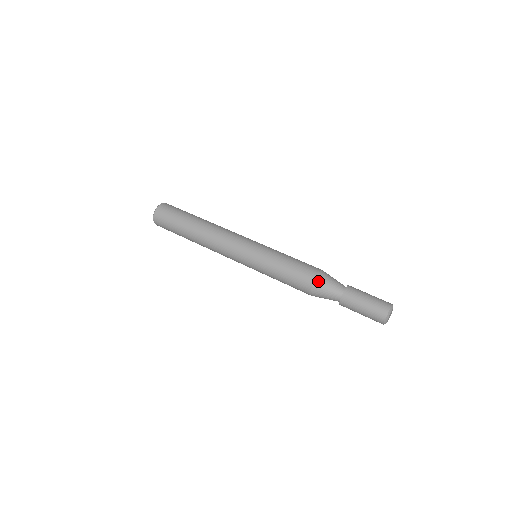
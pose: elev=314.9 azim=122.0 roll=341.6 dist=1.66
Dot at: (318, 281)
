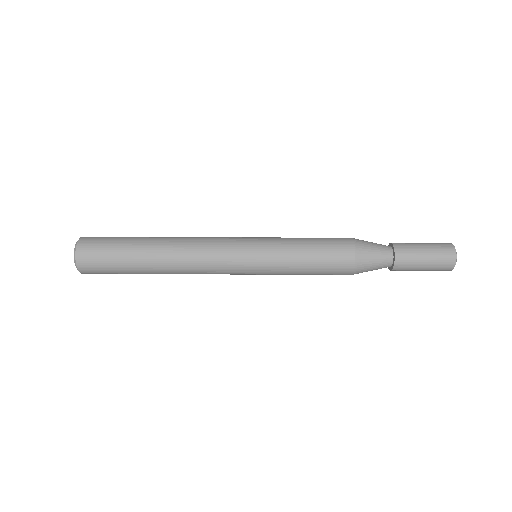
Dot at: (360, 255)
